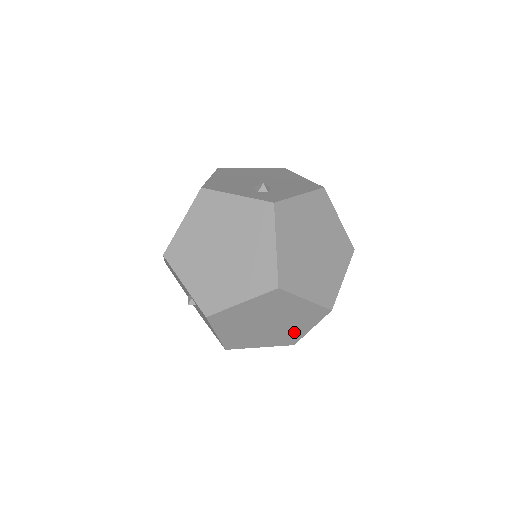
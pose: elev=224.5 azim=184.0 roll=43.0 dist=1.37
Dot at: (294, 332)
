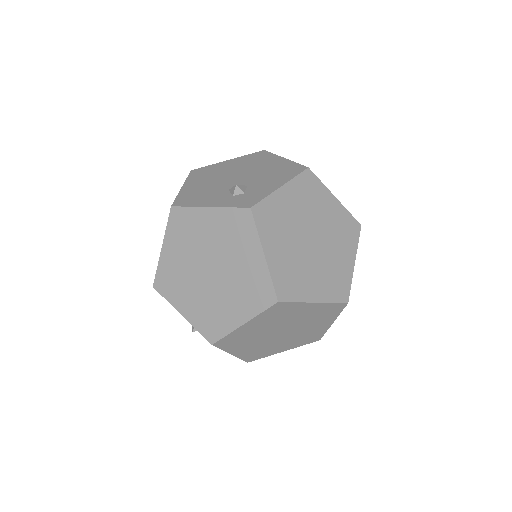
Dot at: (314, 331)
